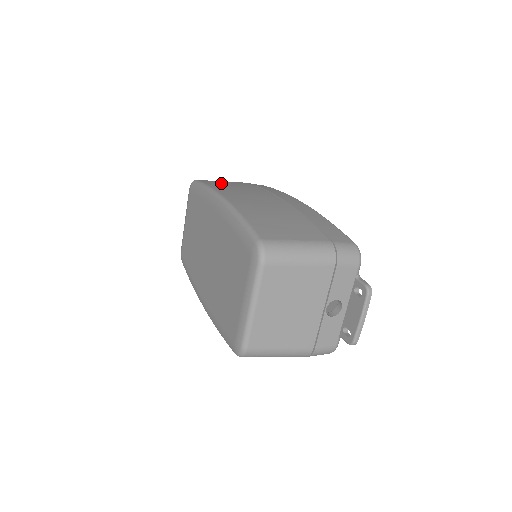
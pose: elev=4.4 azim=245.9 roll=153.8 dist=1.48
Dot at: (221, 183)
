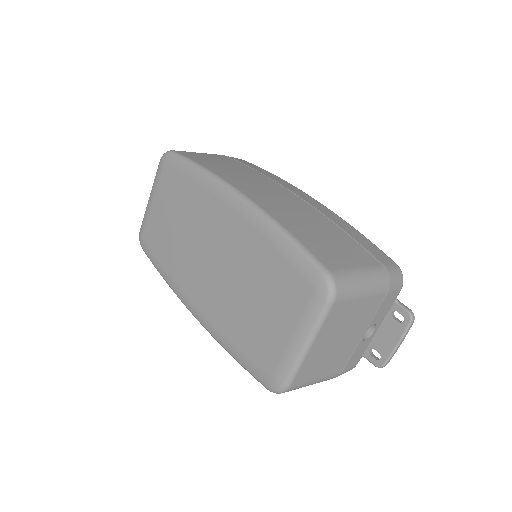
Dot at: (209, 160)
